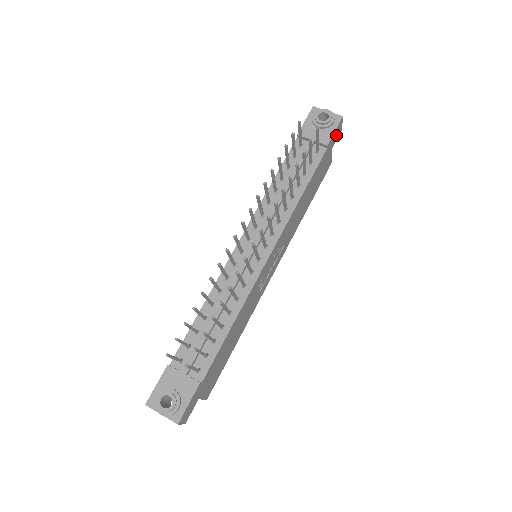
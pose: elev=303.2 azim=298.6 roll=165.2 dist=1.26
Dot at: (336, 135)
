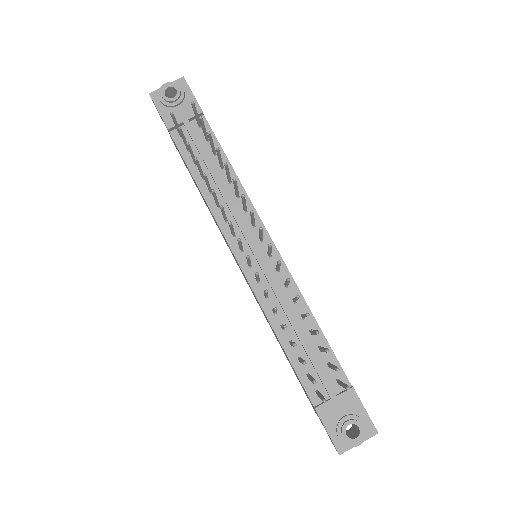
Dot at: occluded
